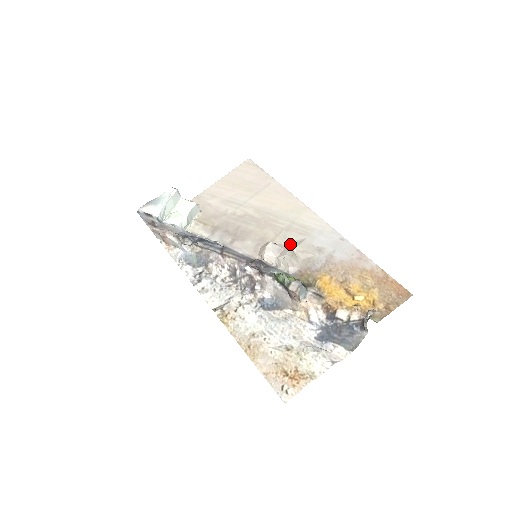
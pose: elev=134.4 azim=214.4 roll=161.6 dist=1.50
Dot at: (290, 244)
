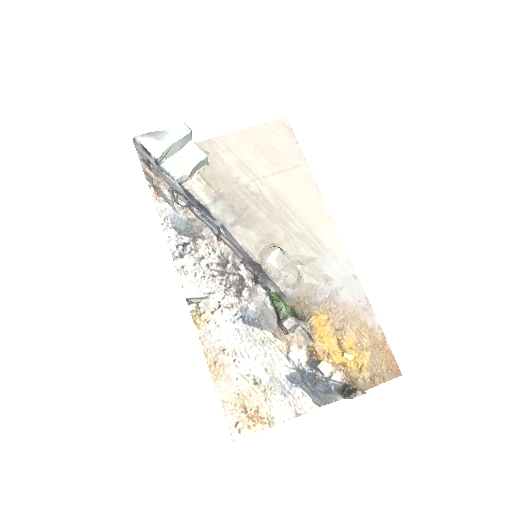
Dot at: (298, 258)
